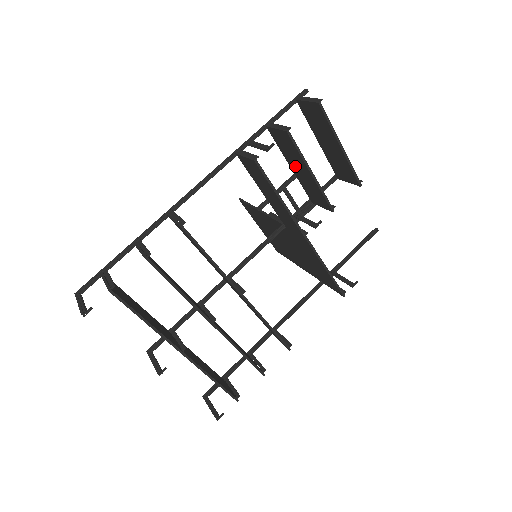
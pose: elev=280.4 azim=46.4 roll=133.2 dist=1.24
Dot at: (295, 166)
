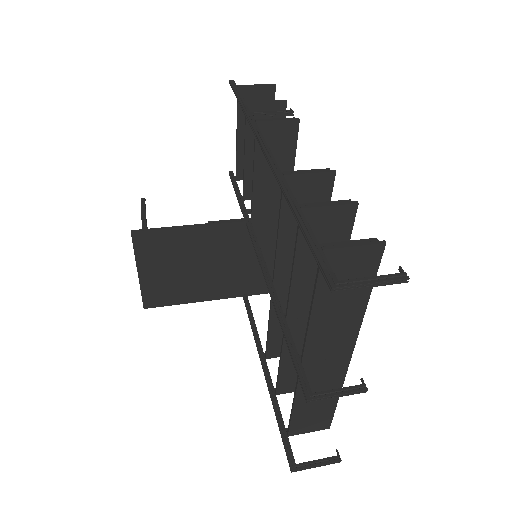
Dot at: occluded
